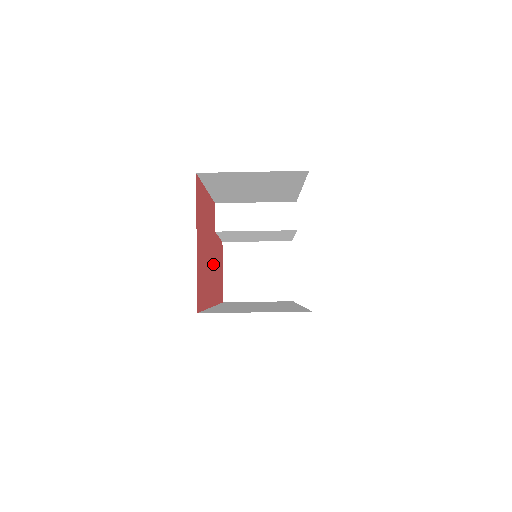
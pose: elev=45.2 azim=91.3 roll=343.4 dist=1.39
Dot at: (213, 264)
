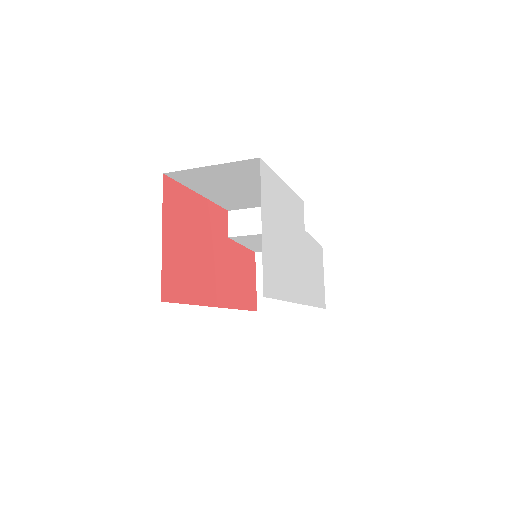
Dot at: (221, 267)
